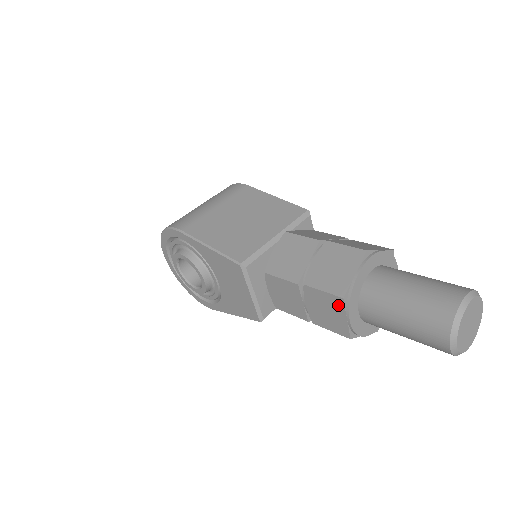
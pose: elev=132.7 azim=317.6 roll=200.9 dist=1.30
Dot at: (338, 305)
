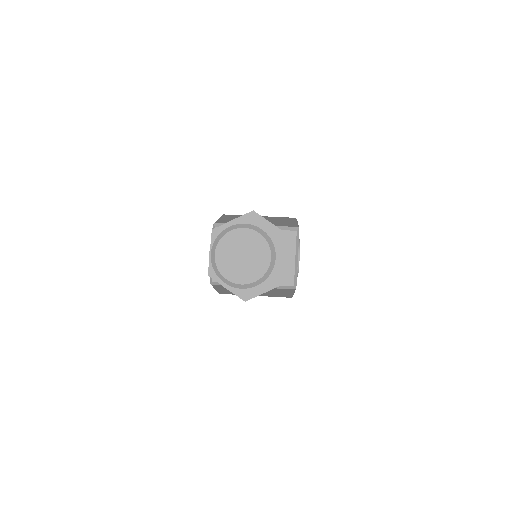
Dot at: occluded
